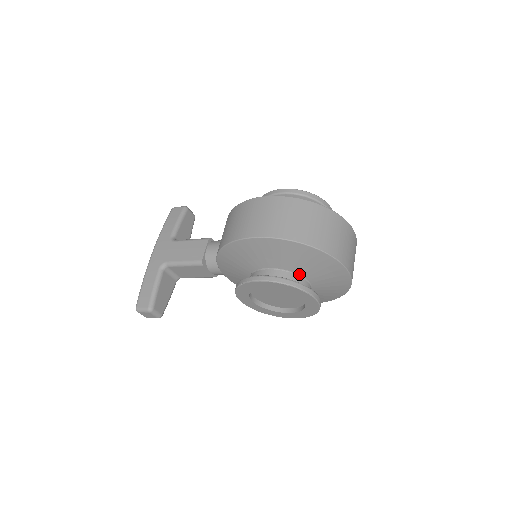
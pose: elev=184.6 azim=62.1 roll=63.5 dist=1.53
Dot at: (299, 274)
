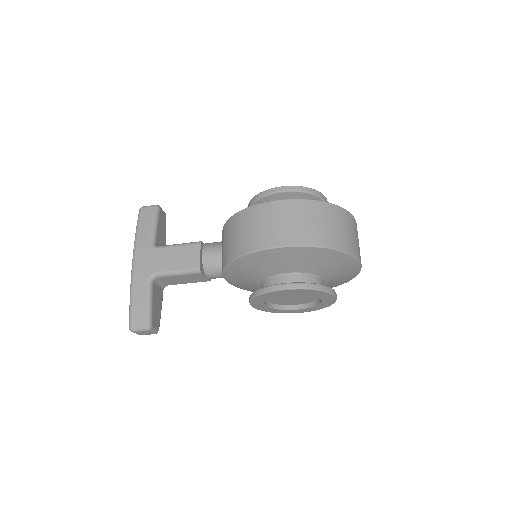
Dot at: (316, 274)
